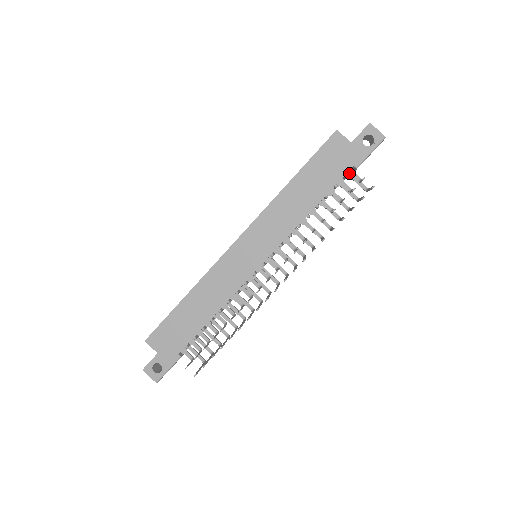
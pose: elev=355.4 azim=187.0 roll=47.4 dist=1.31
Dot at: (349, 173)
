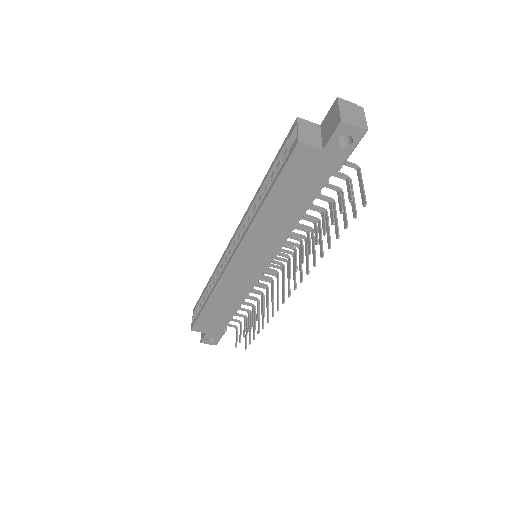
Dot at: (330, 174)
